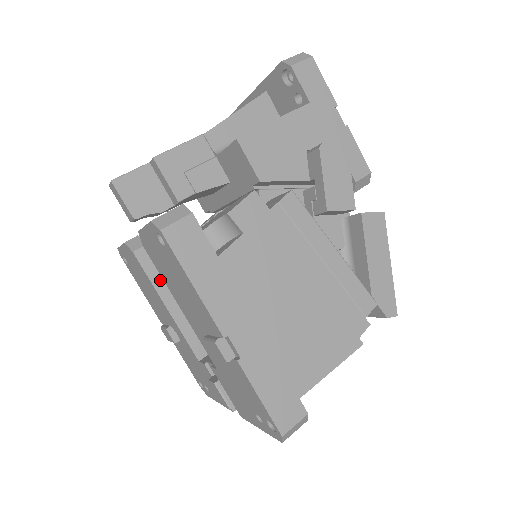
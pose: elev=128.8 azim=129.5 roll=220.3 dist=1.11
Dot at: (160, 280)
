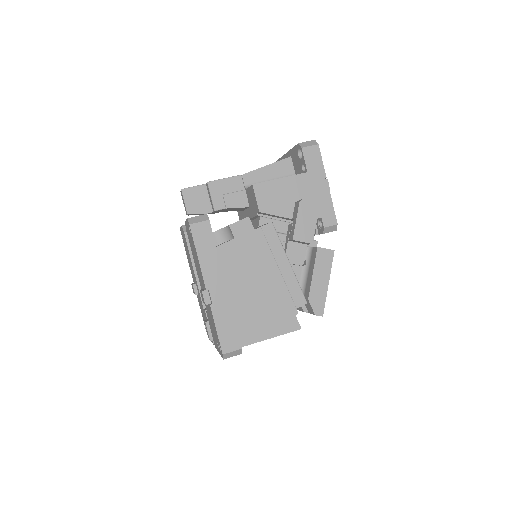
Dot at: occluded
